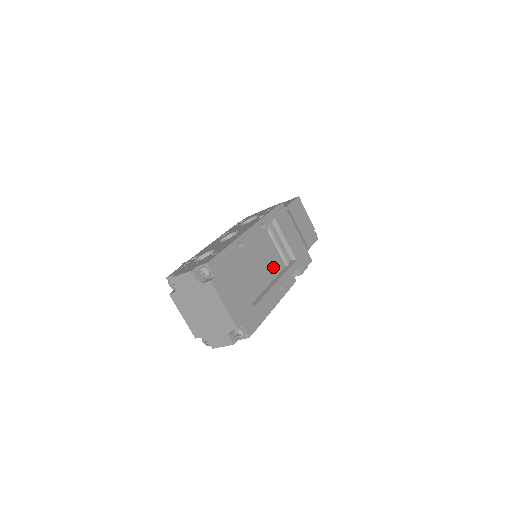
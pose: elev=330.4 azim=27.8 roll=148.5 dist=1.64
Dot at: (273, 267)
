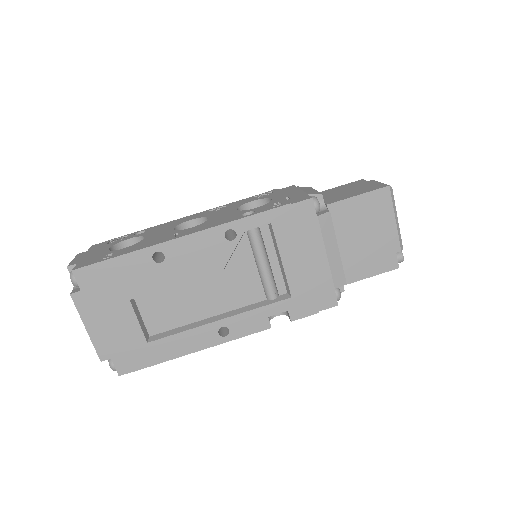
Dot at: (232, 295)
